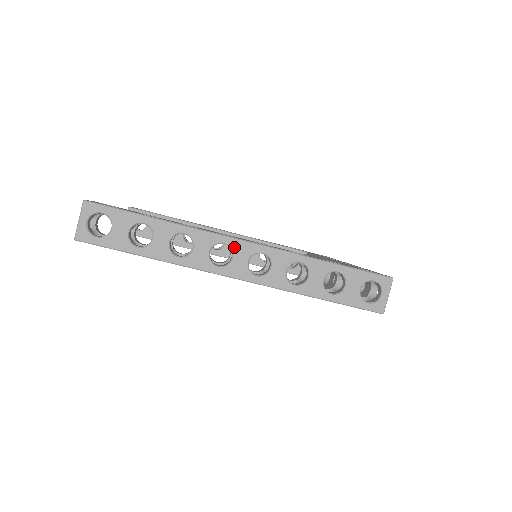
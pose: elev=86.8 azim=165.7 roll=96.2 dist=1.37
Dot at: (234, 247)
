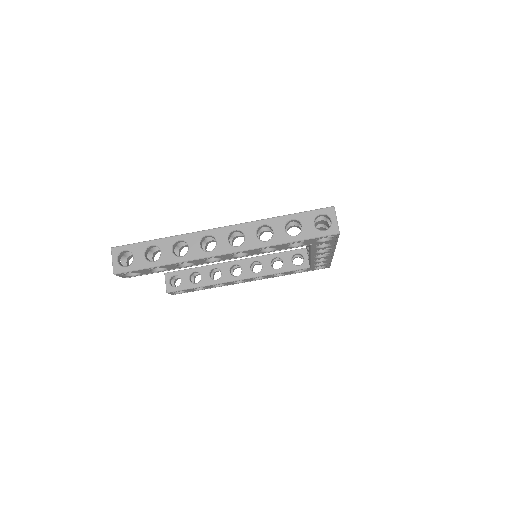
Dot at: (214, 235)
